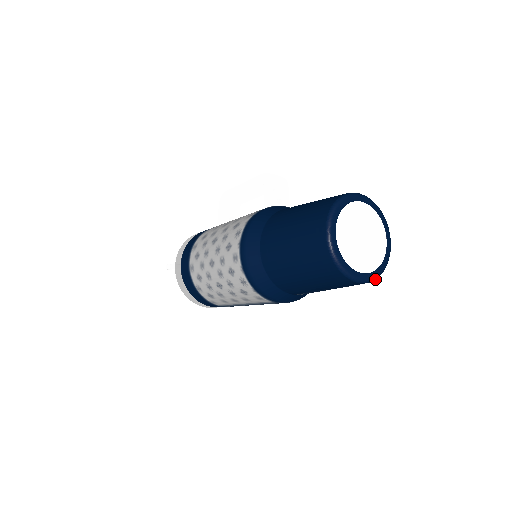
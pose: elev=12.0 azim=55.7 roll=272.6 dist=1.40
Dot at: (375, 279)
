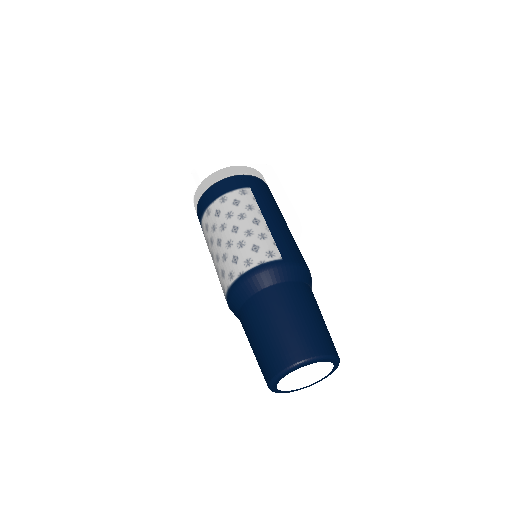
Dot at: (307, 386)
